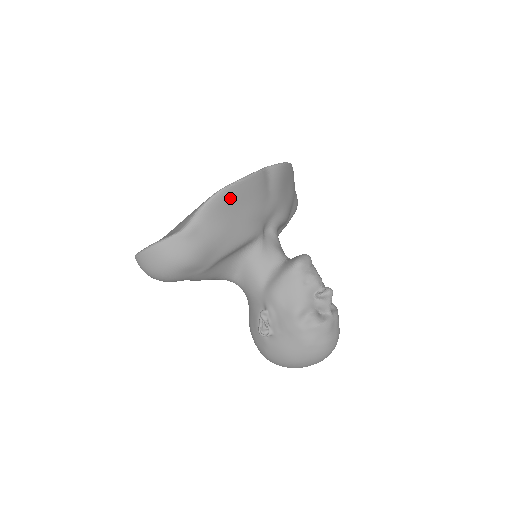
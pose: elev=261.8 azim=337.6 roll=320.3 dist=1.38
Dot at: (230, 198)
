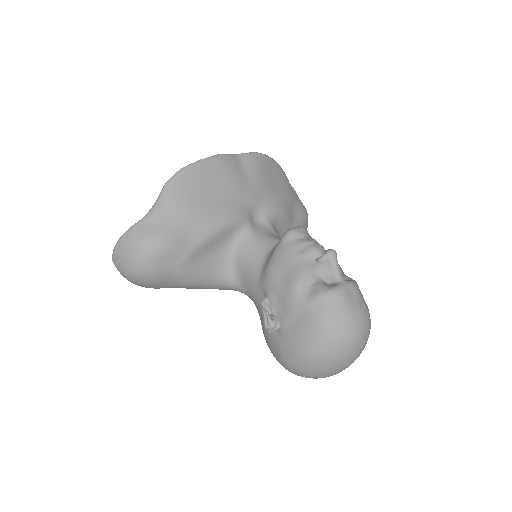
Dot at: (194, 177)
